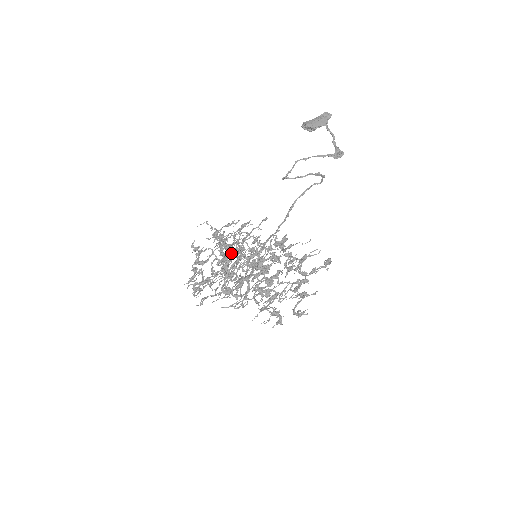
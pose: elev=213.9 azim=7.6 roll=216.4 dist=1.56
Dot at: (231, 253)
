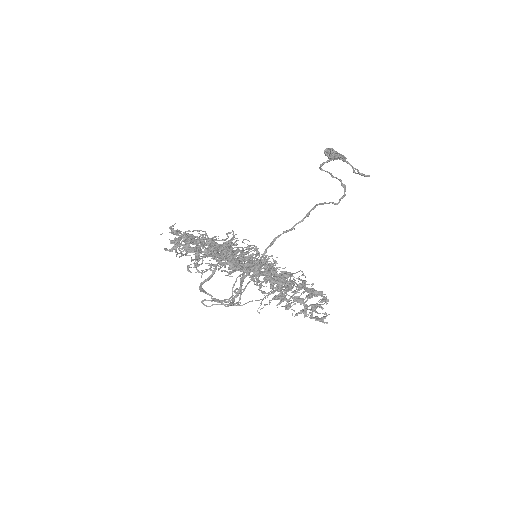
Dot at: occluded
